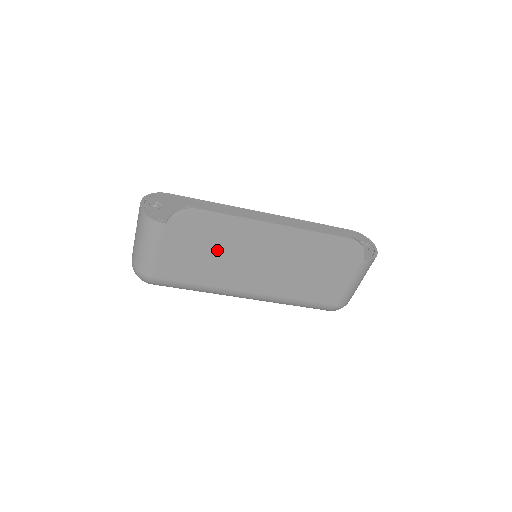
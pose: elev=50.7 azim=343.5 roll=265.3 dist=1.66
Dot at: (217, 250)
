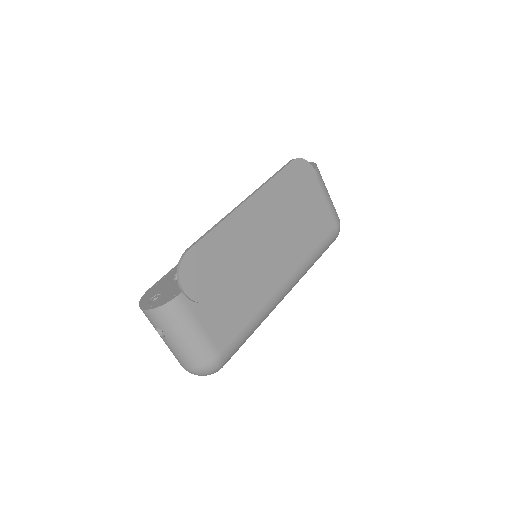
Dot at: (234, 270)
